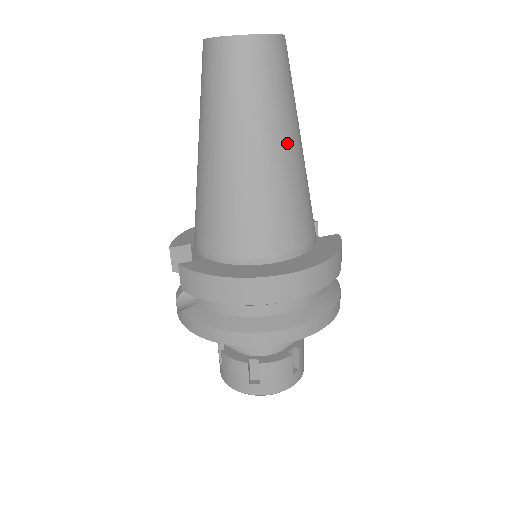
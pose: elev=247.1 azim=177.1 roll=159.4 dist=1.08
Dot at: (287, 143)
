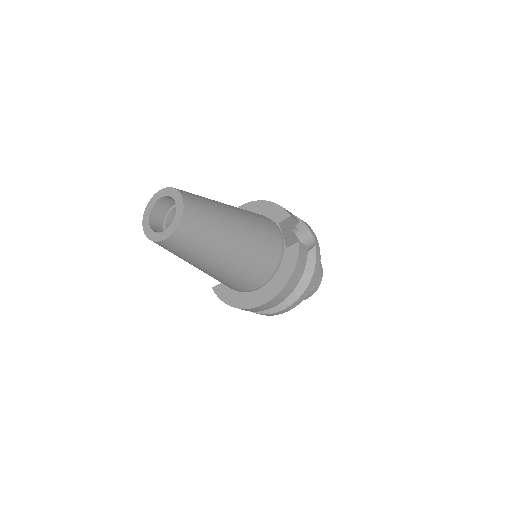
Dot at: (224, 256)
